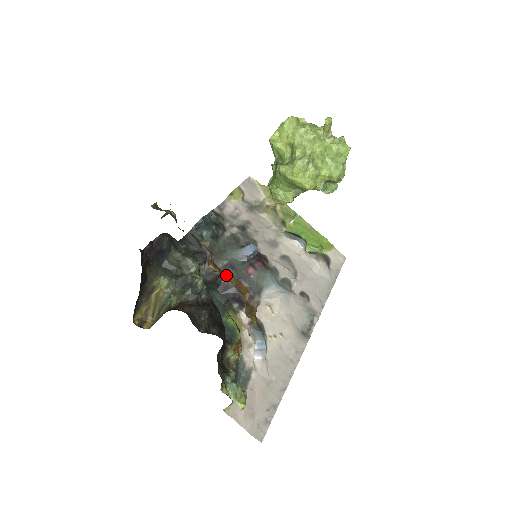
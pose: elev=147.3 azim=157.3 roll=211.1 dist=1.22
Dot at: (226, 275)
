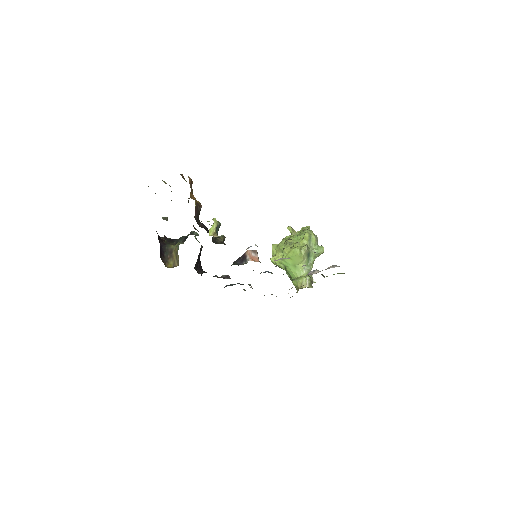
Dot at: occluded
